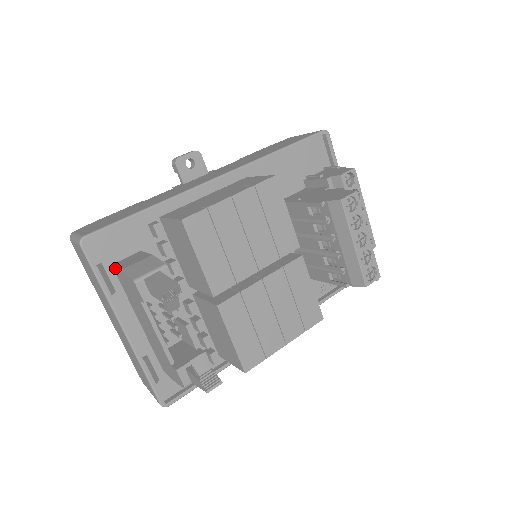
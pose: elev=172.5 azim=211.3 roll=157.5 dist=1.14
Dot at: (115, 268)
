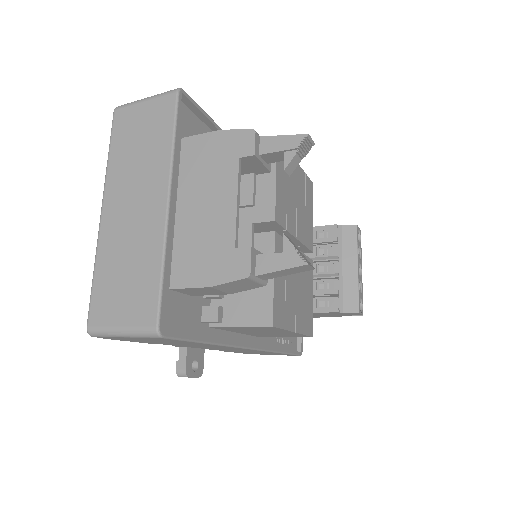
Dot at: (193, 137)
